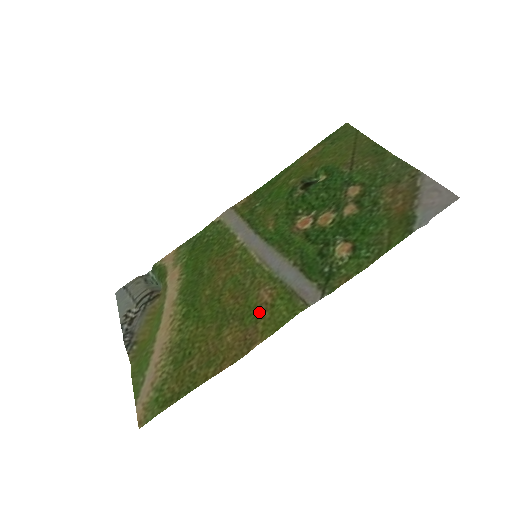
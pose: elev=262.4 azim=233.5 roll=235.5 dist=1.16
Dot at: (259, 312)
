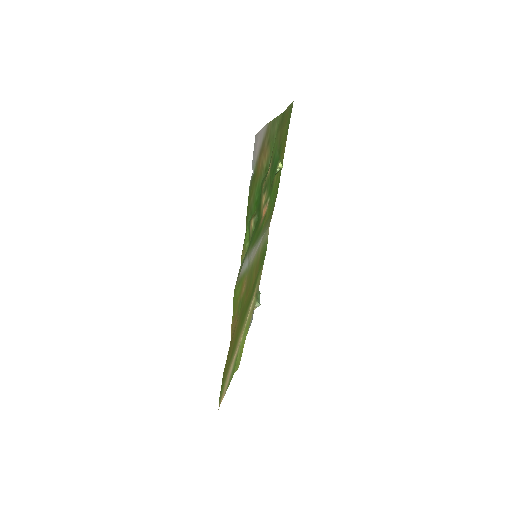
Dot at: (240, 301)
